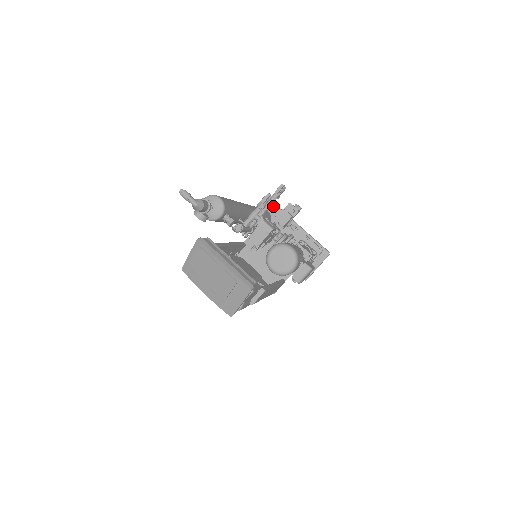
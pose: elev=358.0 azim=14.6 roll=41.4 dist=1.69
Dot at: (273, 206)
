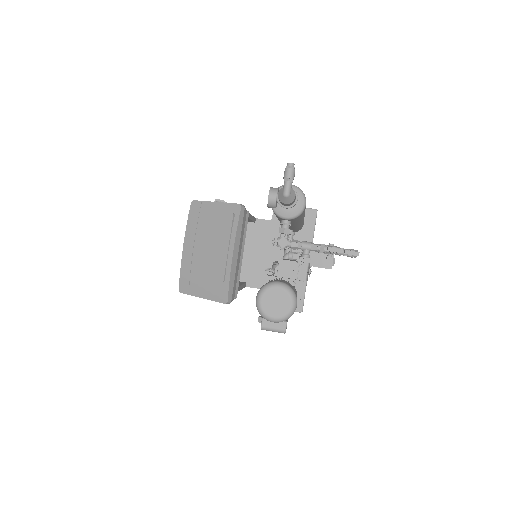
Dot at: (312, 225)
